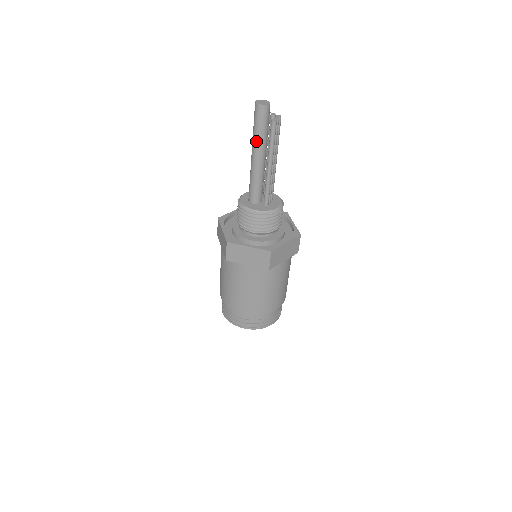
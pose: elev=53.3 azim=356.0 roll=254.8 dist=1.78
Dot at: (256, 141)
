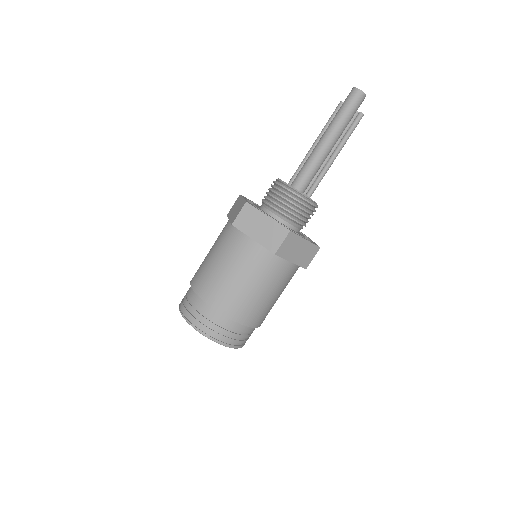
Dot at: (342, 127)
